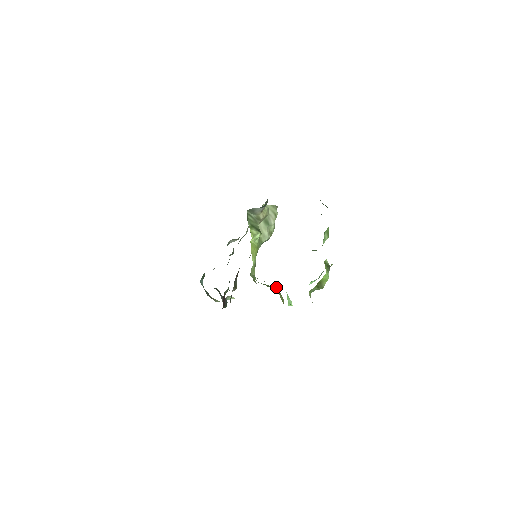
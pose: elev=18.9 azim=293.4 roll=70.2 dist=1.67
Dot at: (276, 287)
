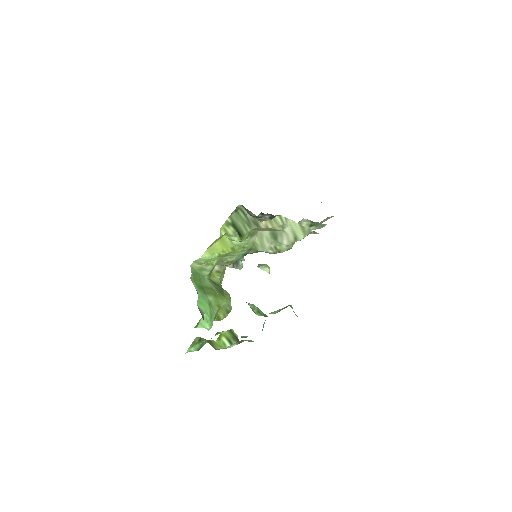
Dot at: (229, 300)
